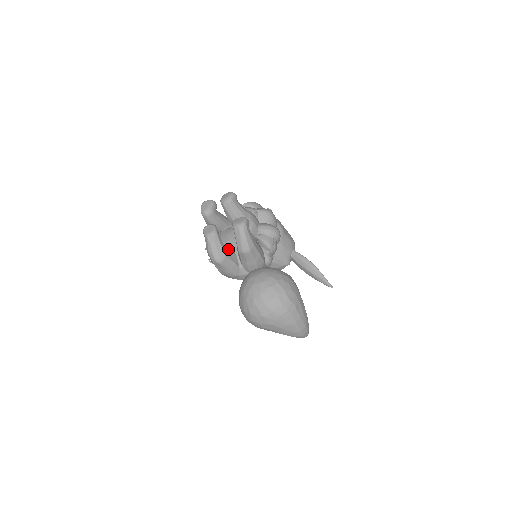
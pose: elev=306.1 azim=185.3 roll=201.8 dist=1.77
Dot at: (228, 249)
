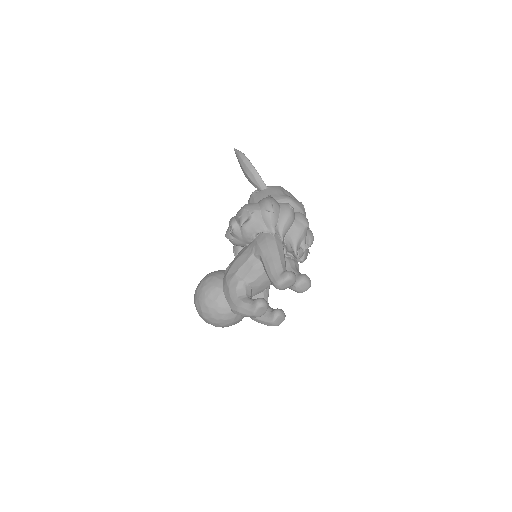
Dot at: occluded
